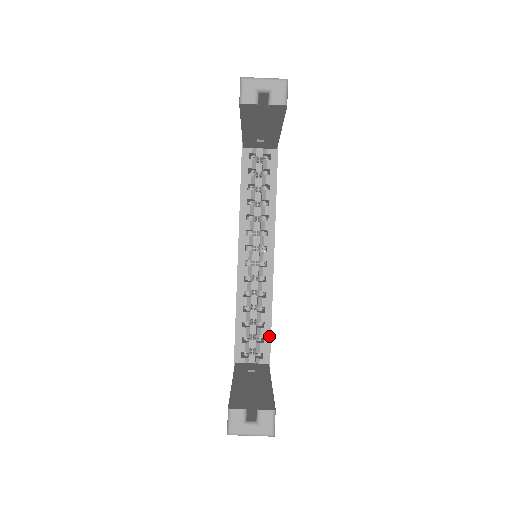
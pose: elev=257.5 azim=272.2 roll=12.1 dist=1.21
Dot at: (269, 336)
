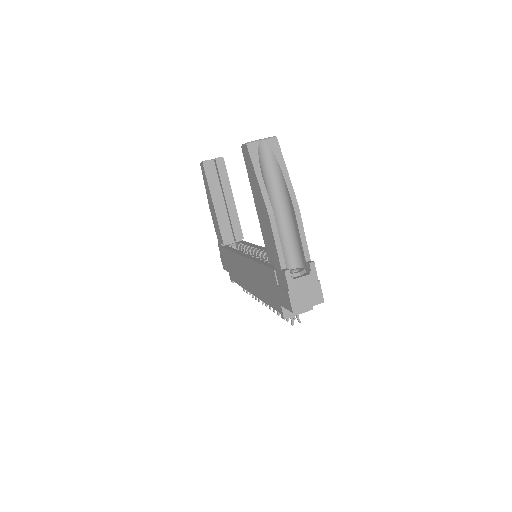
Dot at: occluded
